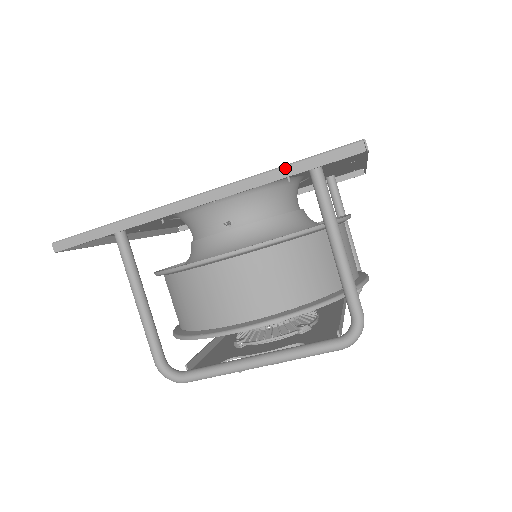
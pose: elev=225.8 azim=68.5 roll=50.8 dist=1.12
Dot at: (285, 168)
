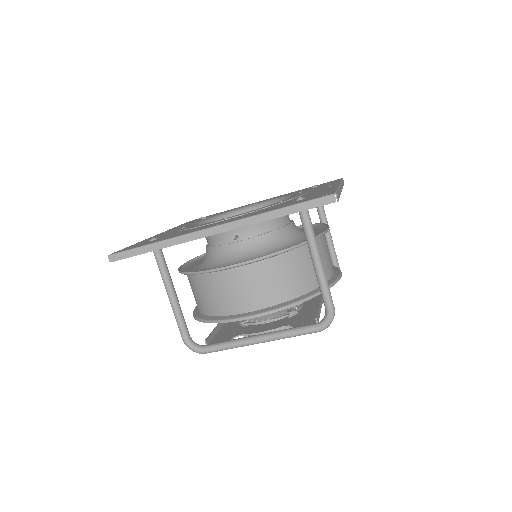
Dot at: (280, 210)
